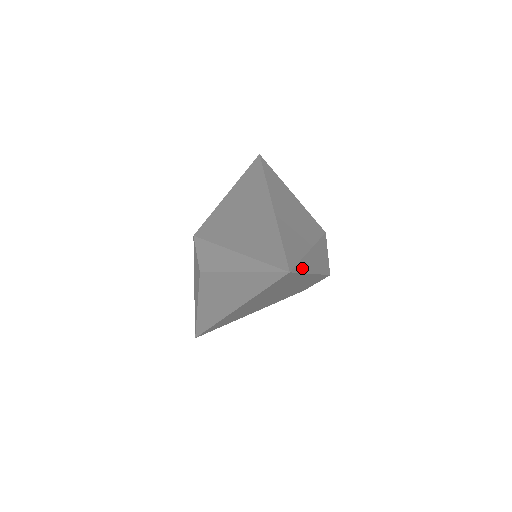
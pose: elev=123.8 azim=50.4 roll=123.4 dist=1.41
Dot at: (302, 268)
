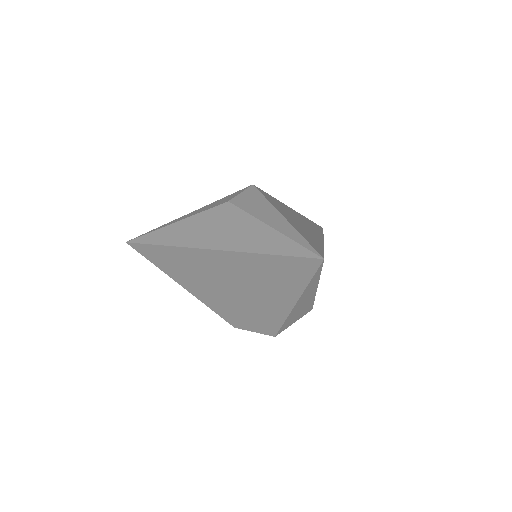
Dot at: (313, 281)
